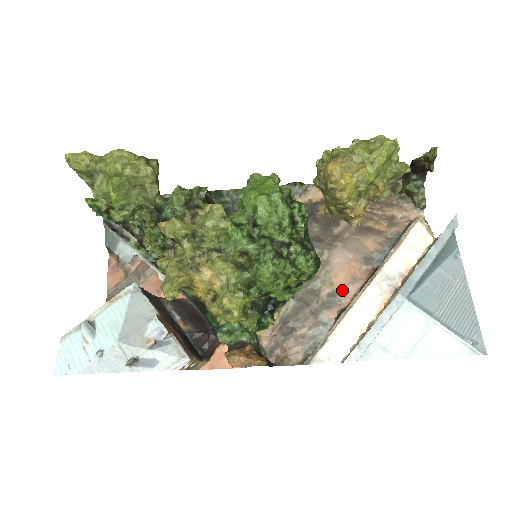
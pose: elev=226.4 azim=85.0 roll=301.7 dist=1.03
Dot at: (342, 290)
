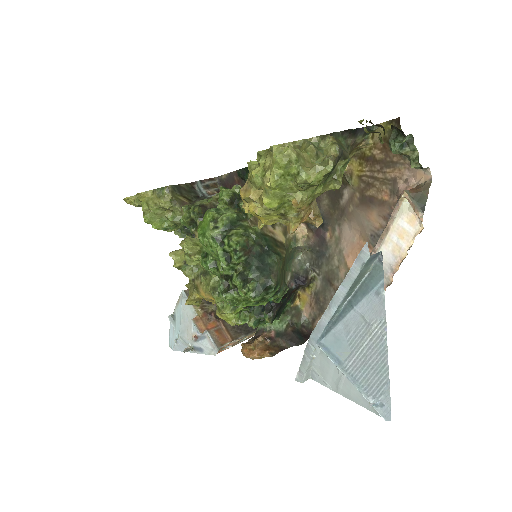
Dot at: occluded
